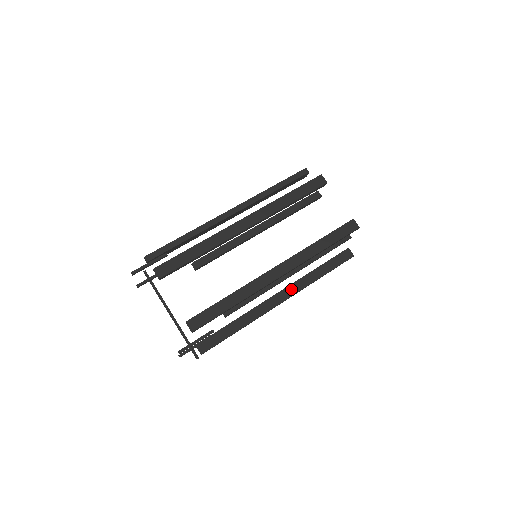
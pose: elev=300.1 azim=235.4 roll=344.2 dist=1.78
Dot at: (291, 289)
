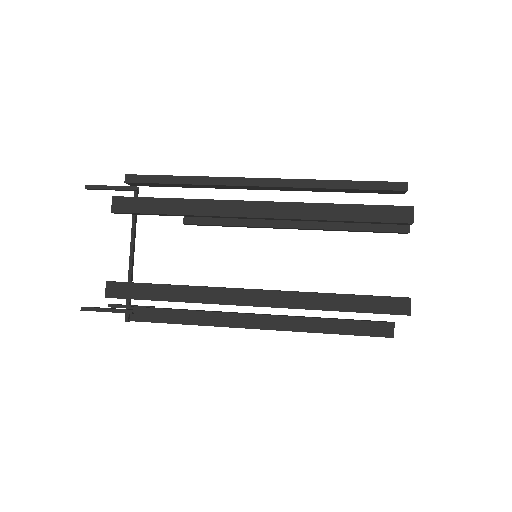
Dot at: (279, 321)
